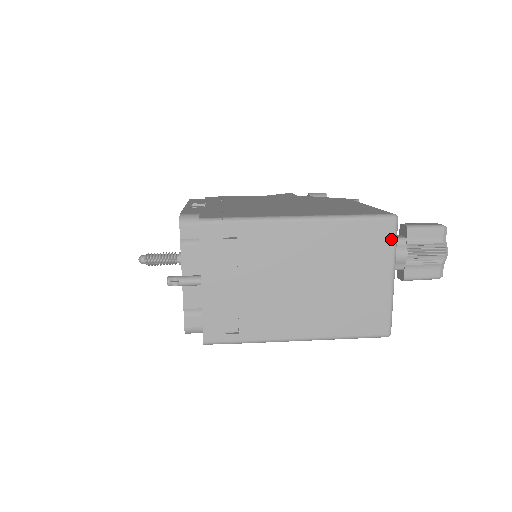
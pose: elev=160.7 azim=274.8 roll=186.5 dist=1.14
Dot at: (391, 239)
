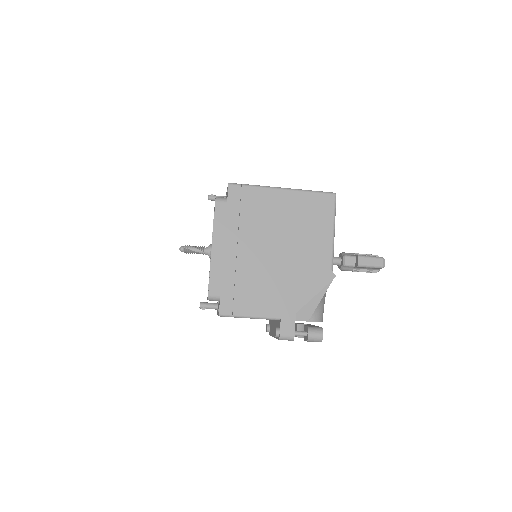
Dot at: occluded
